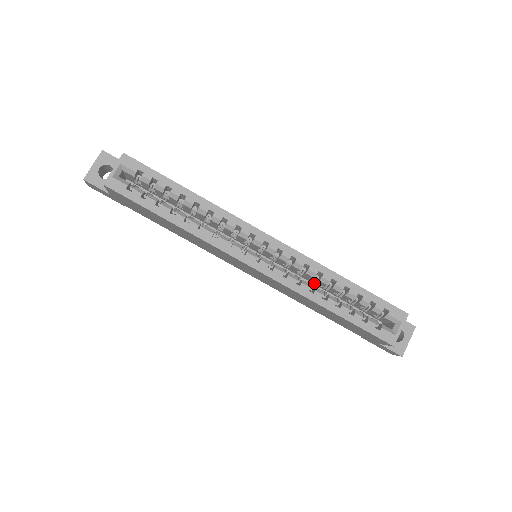
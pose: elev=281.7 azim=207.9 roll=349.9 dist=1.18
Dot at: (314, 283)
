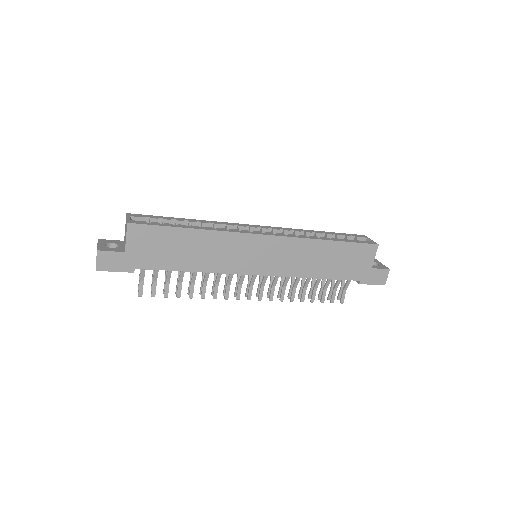
Dot at: occluded
